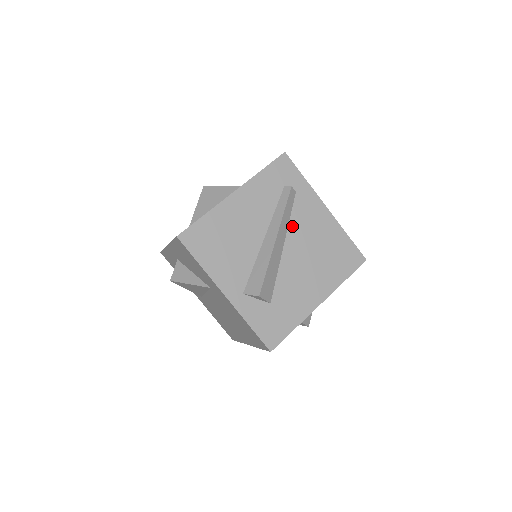
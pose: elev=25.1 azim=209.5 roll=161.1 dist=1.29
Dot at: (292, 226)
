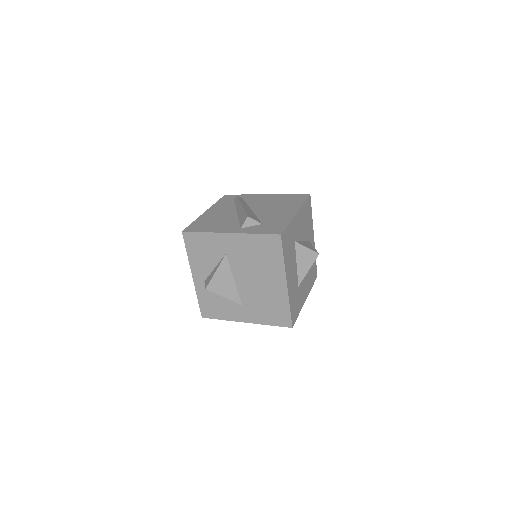
Dot at: (251, 205)
